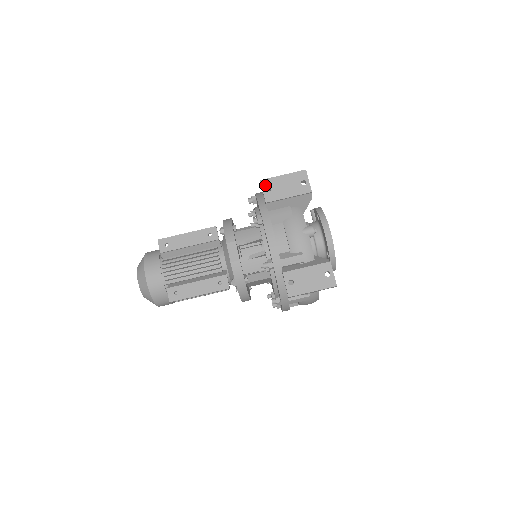
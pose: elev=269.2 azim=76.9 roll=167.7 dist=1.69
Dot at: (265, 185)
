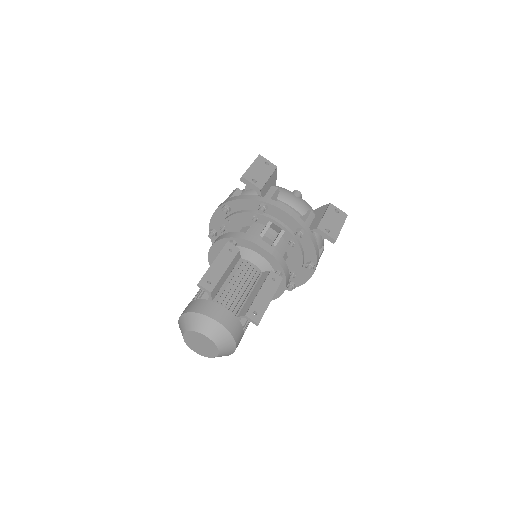
Dot at: (248, 178)
